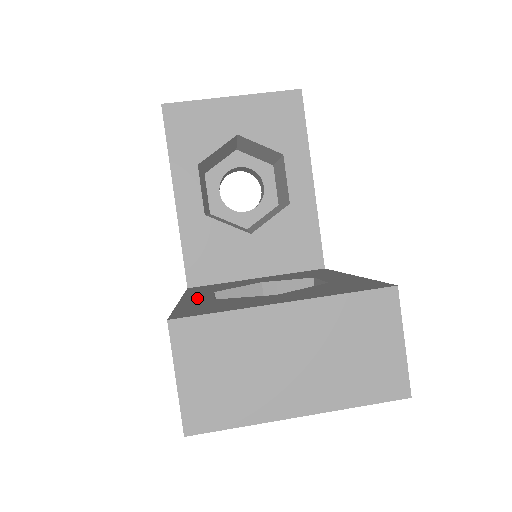
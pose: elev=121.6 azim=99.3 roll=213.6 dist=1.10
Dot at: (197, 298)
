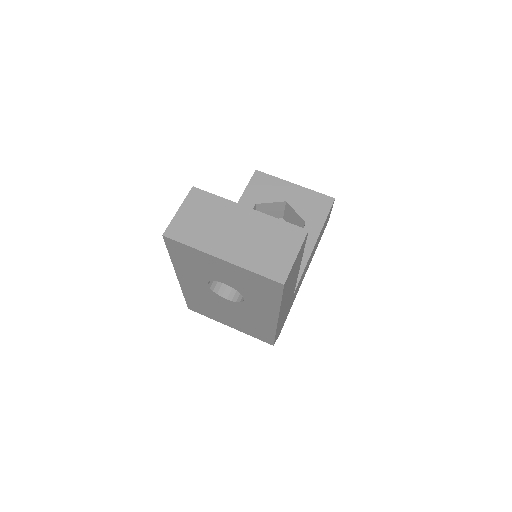
Dot at: occluded
